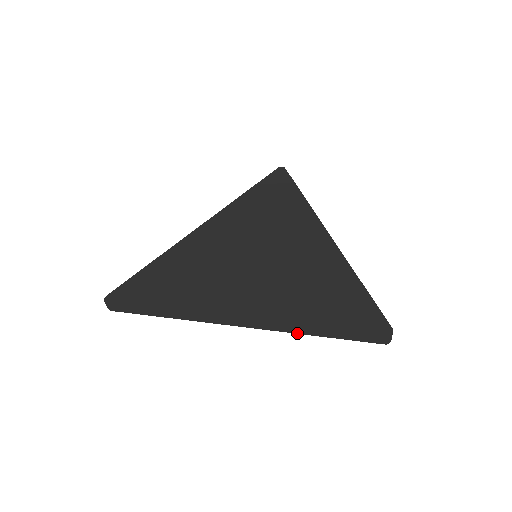
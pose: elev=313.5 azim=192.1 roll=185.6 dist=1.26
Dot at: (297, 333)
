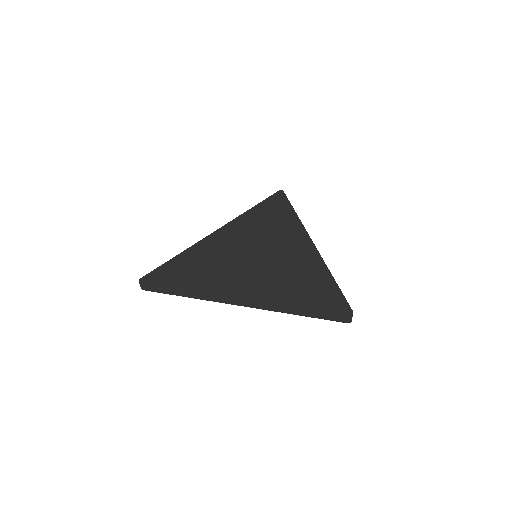
Dot at: (283, 312)
